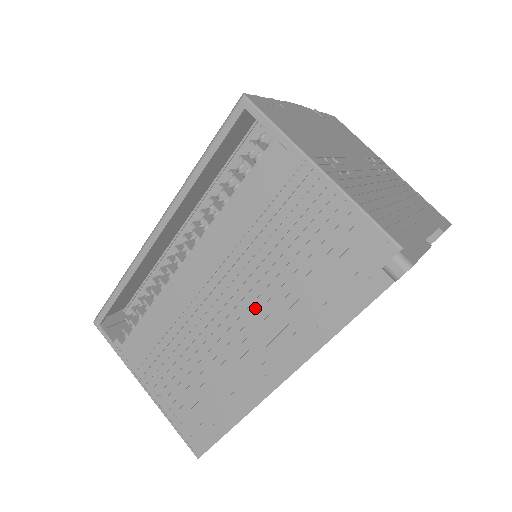
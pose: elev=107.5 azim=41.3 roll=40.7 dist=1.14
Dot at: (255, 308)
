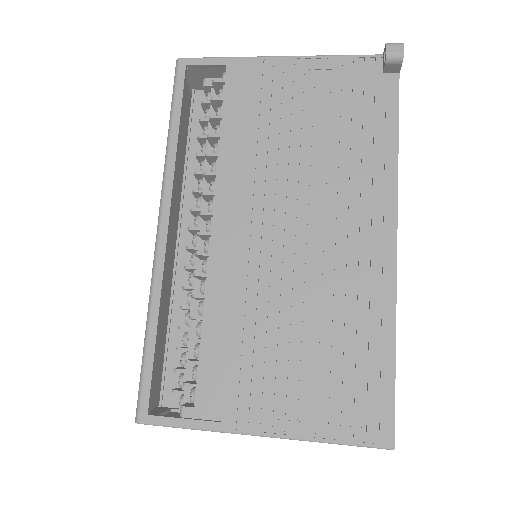
Dot at: (315, 202)
